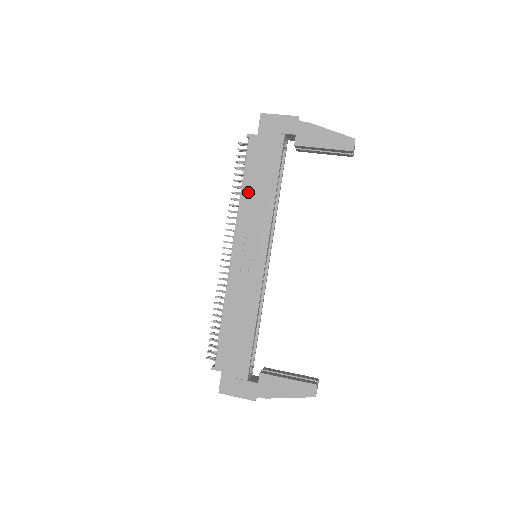
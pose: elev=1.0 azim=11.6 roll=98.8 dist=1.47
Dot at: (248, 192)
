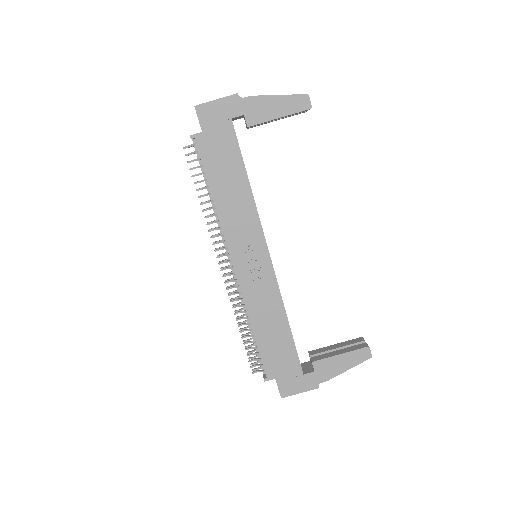
Dot at: (221, 197)
